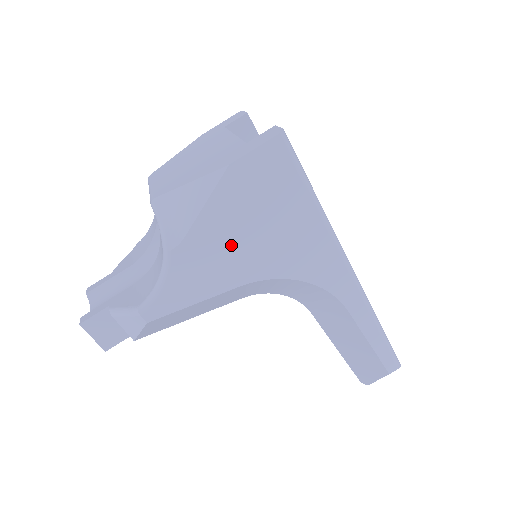
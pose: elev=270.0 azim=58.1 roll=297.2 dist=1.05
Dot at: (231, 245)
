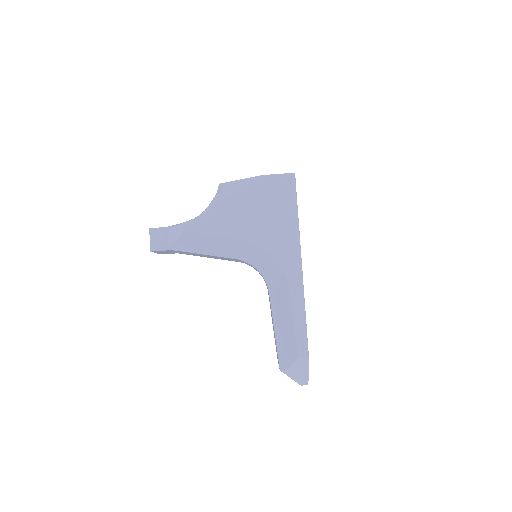
Dot at: (244, 214)
